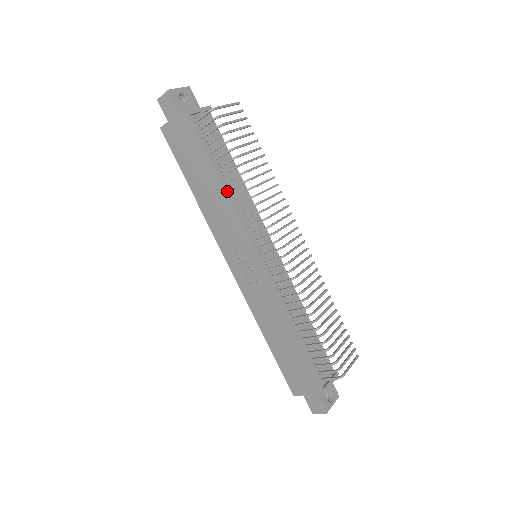
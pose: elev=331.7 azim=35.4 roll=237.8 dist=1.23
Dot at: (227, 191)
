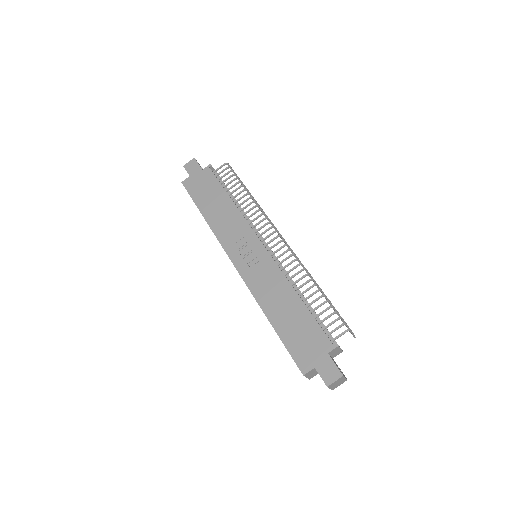
Dot at: occluded
